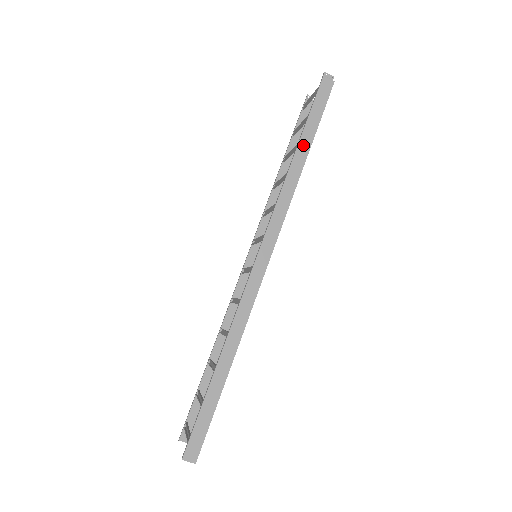
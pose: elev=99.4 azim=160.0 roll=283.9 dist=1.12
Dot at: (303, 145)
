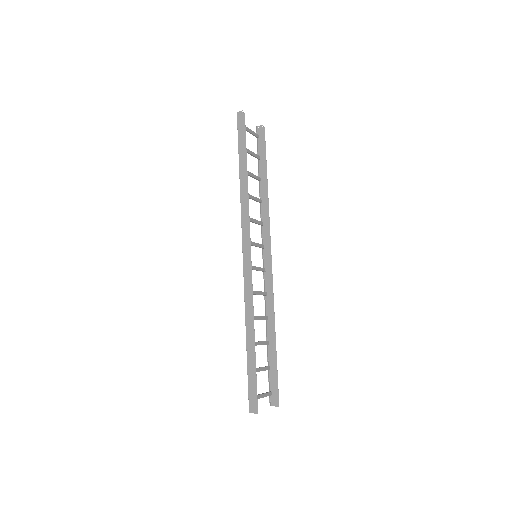
Dot at: (242, 168)
